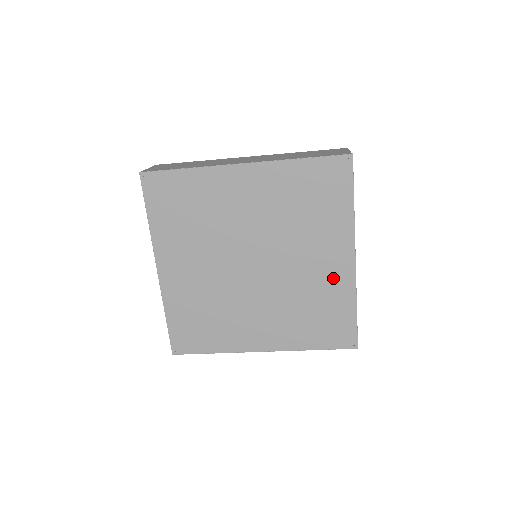
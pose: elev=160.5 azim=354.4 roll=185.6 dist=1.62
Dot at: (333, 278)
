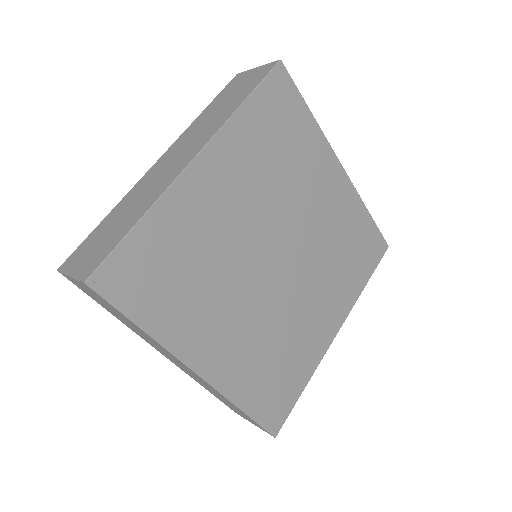
Dot at: (340, 203)
